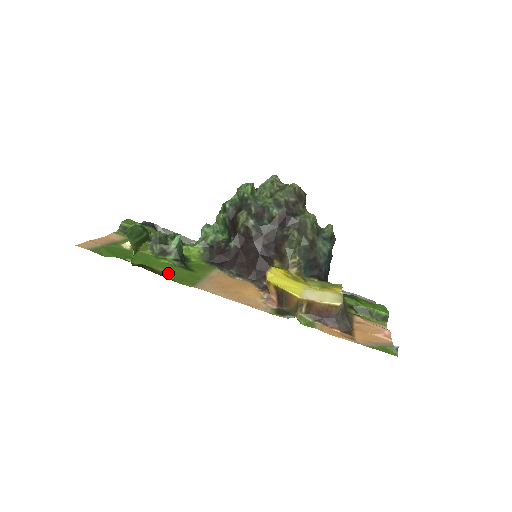
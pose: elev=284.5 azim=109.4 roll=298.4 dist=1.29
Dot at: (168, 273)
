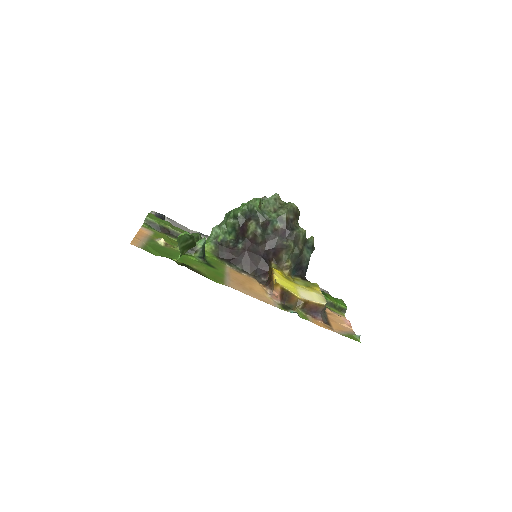
Dot at: (201, 271)
